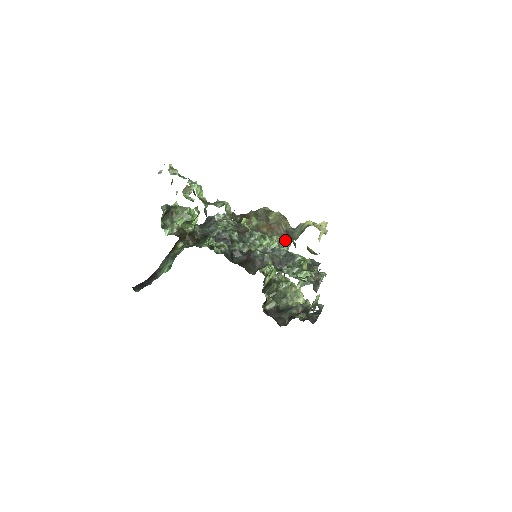
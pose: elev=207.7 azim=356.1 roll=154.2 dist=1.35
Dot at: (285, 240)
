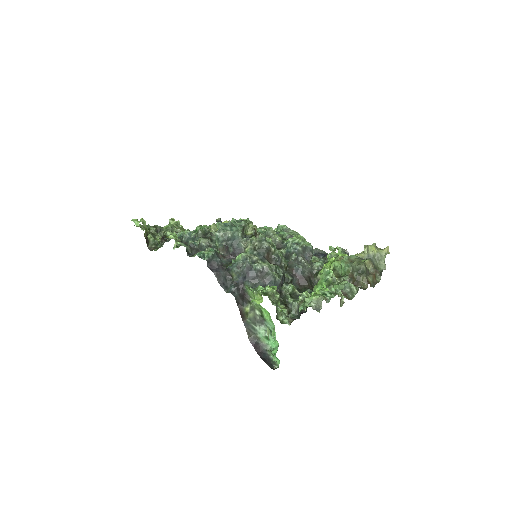
Dot at: (252, 223)
